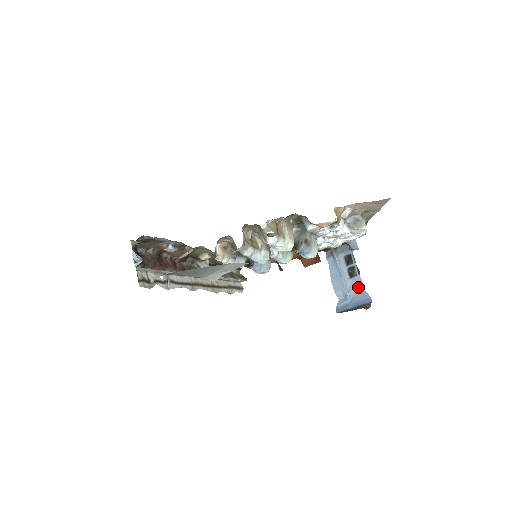
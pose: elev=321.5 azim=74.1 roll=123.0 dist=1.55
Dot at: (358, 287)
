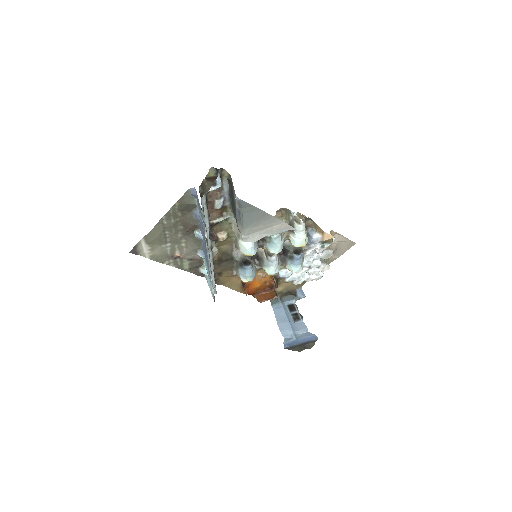
Dot at: (302, 329)
